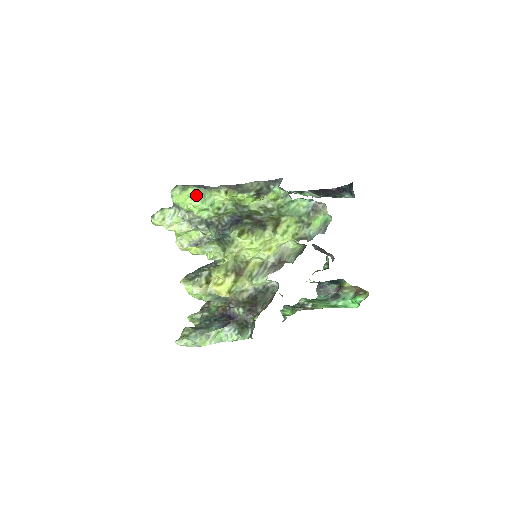
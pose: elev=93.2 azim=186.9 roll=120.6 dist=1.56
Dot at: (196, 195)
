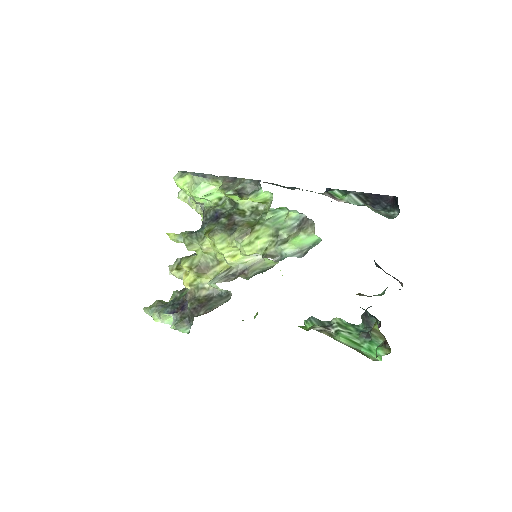
Dot at: (192, 183)
